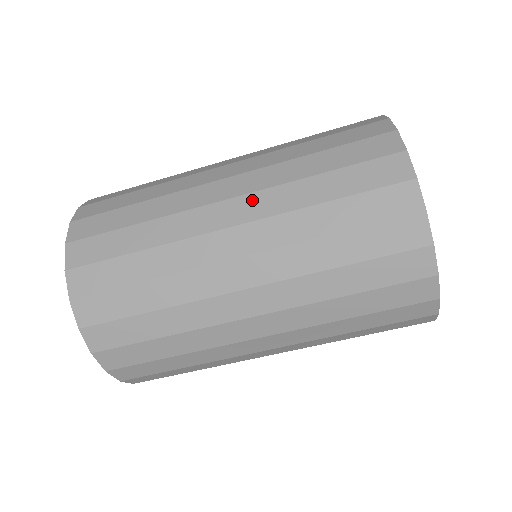
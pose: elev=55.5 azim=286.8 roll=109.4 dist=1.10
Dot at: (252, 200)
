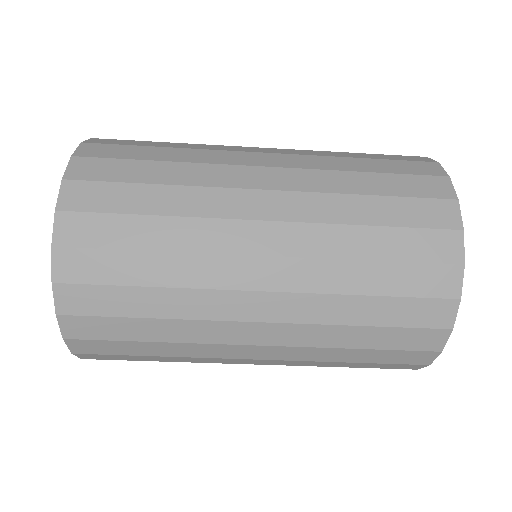
Dot at: (295, 199)
